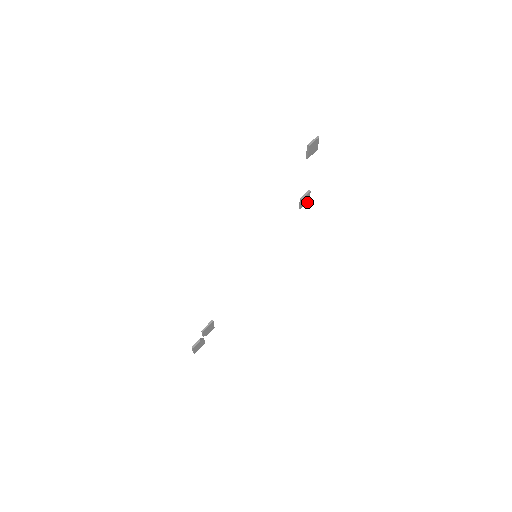
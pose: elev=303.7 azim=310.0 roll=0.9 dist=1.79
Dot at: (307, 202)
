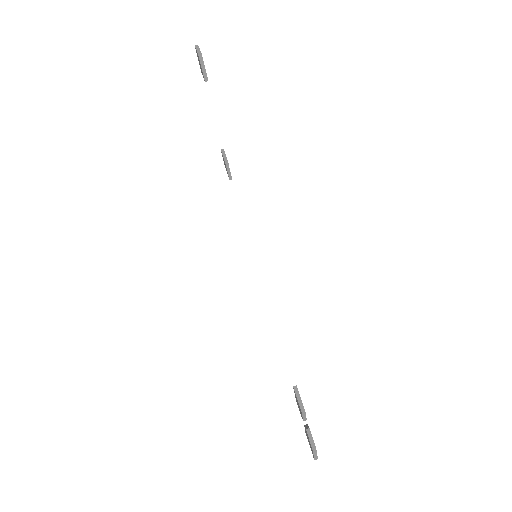
Dot at: occluded
